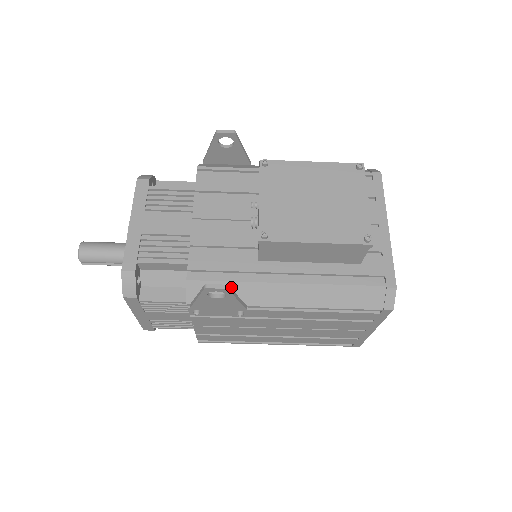
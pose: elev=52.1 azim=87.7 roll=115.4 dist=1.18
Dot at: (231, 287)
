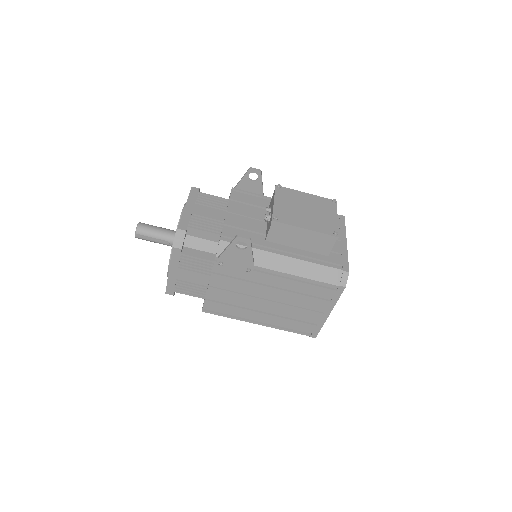
Dot at: occluded
